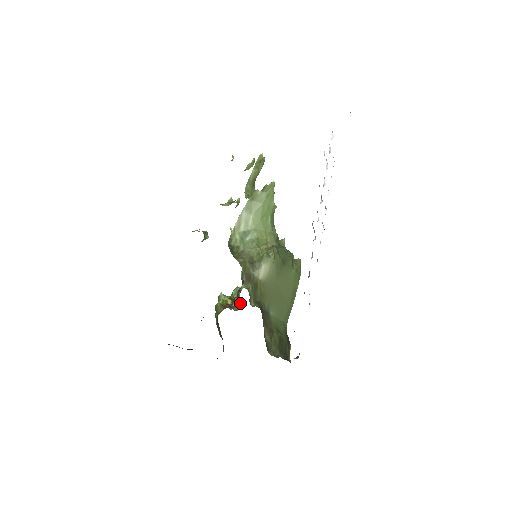
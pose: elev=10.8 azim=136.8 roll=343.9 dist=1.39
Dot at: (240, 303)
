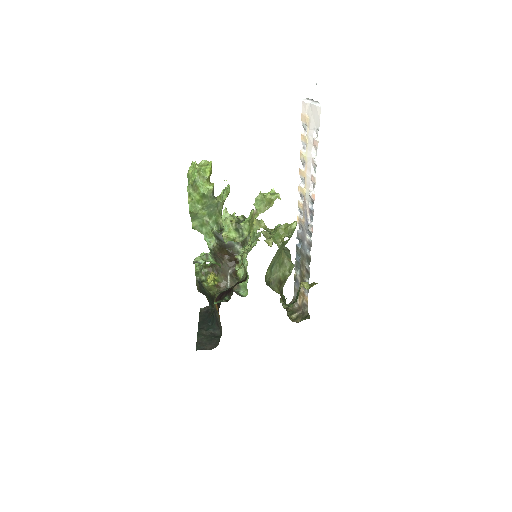
Dot at: (243, 287)
